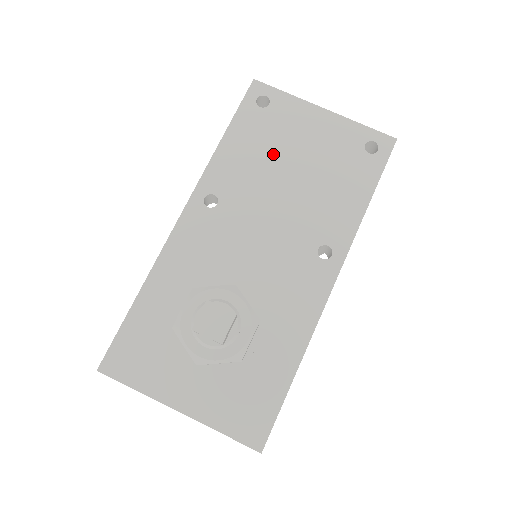
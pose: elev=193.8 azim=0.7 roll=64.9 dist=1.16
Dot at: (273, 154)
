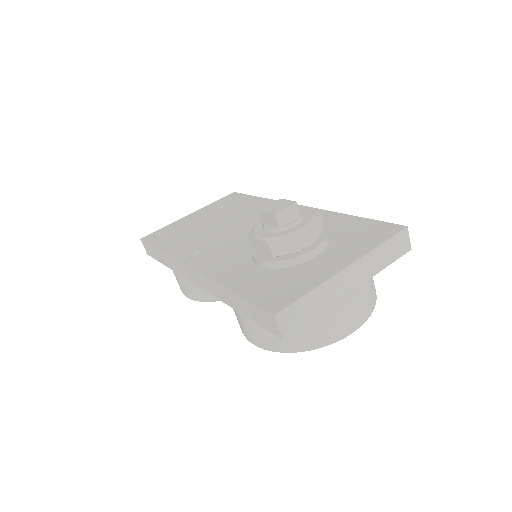
Dot at: (194, 230)
